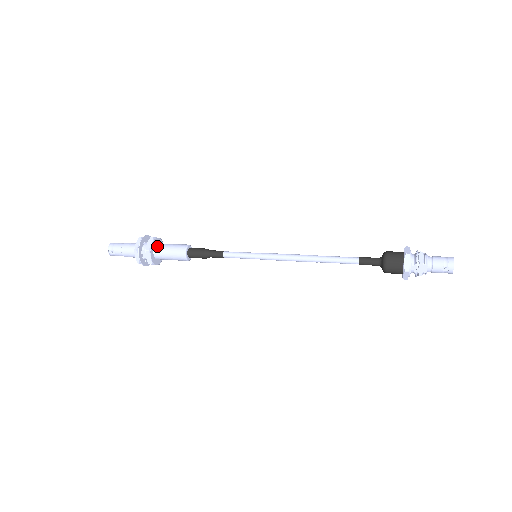
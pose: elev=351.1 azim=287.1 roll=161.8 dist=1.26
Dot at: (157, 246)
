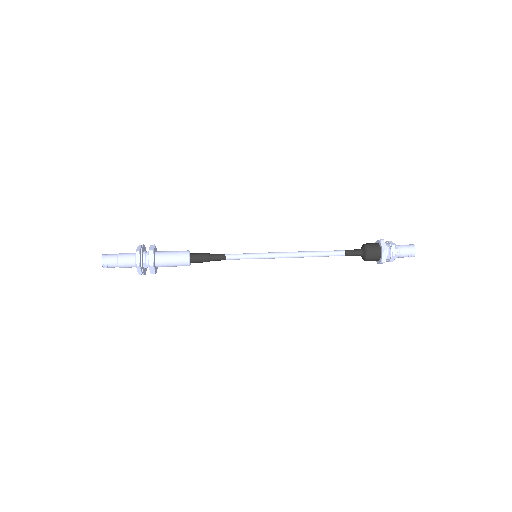
Dot at: (158, 258)
